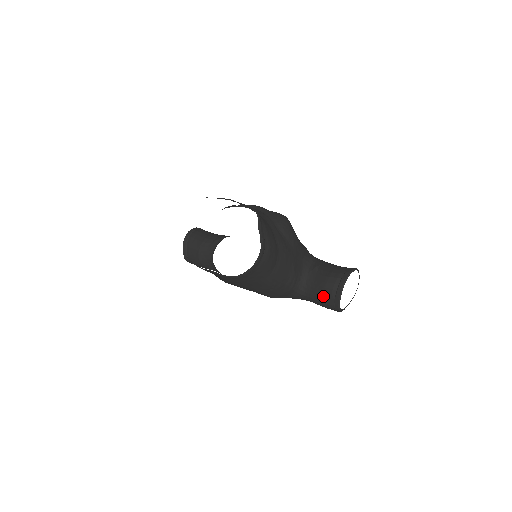
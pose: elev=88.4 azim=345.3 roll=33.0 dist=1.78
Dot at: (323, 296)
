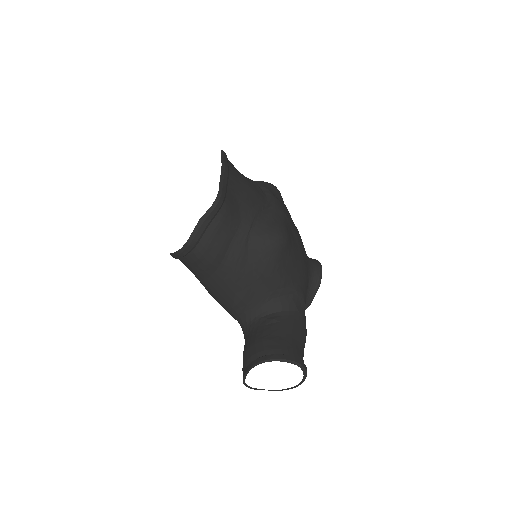
Dot at: (244, 353)
